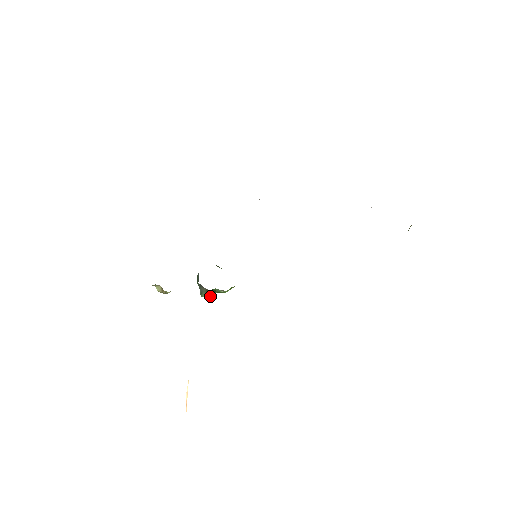
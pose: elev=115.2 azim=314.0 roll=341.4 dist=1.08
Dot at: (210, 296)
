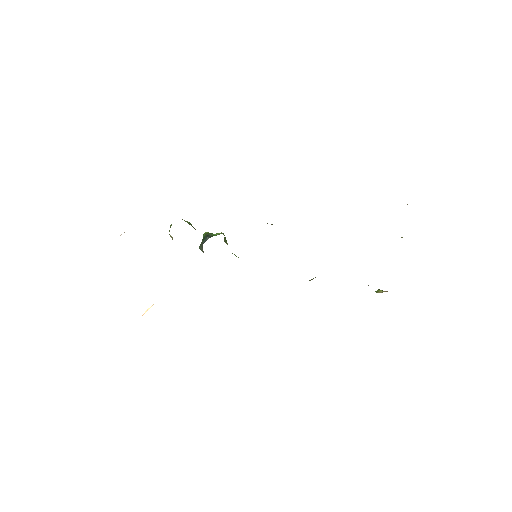
Dot at: occluded
